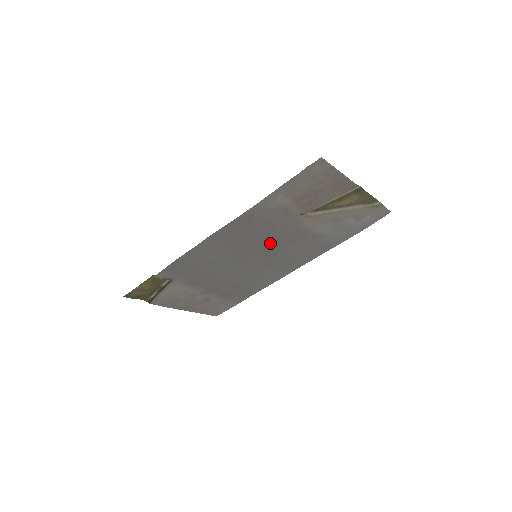
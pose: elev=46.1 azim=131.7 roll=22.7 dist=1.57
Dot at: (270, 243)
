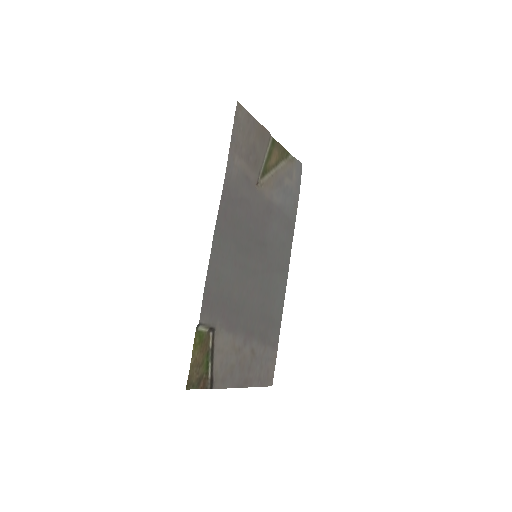
Dot at: (256, 231)
